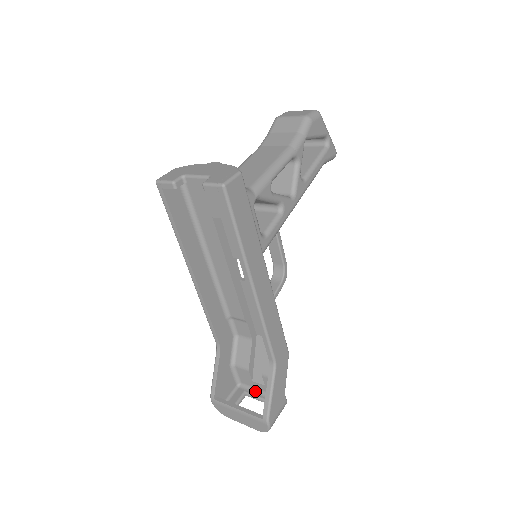
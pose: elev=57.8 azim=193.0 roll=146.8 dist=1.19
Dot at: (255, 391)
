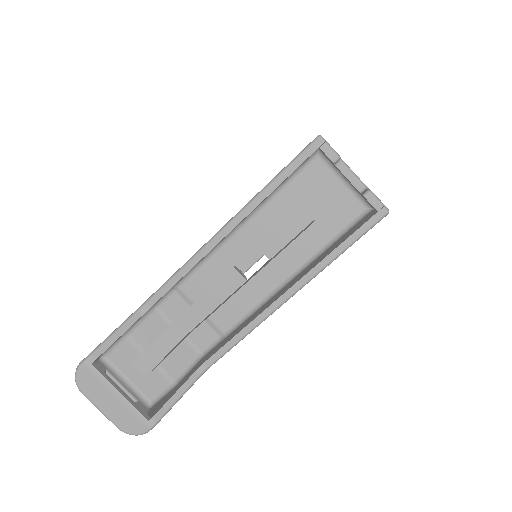
Dot at: (120, 376)
